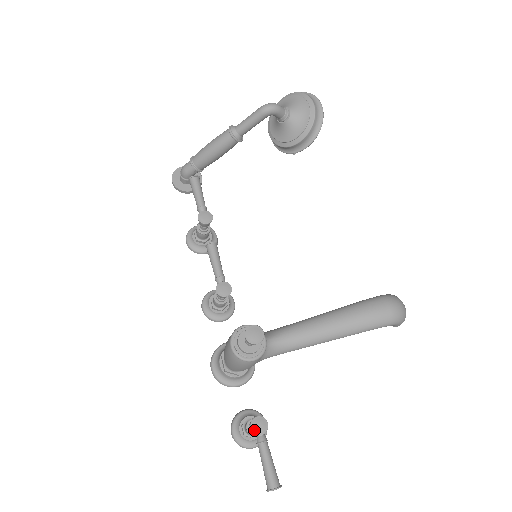
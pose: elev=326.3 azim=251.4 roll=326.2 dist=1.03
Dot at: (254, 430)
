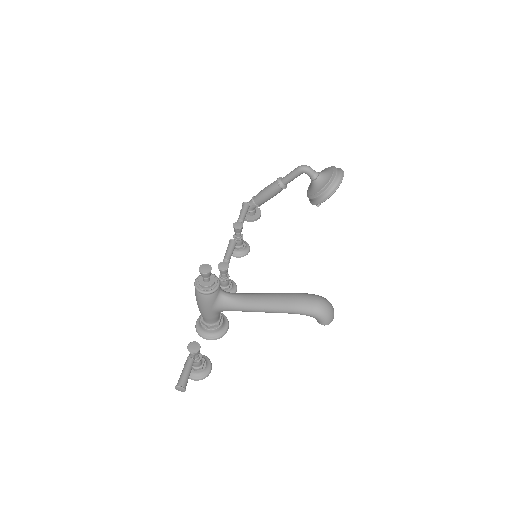
Dot at: (189, 348)
